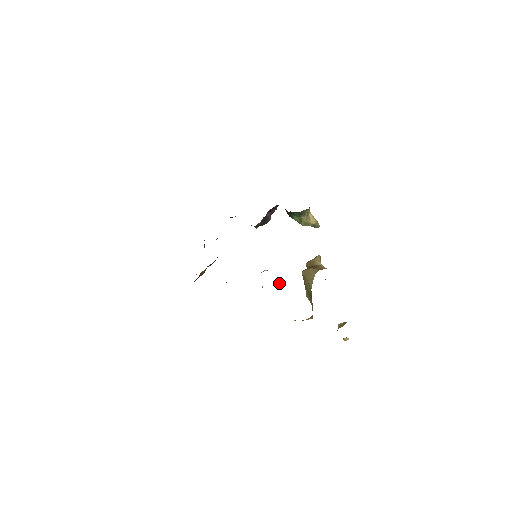
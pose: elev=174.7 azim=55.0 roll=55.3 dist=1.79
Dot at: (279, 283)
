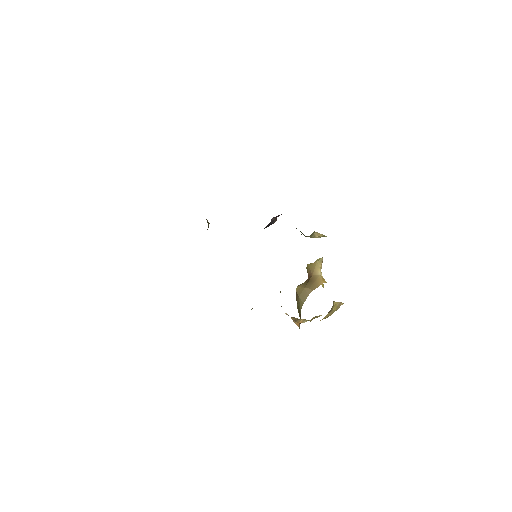
Dot at: occluded
